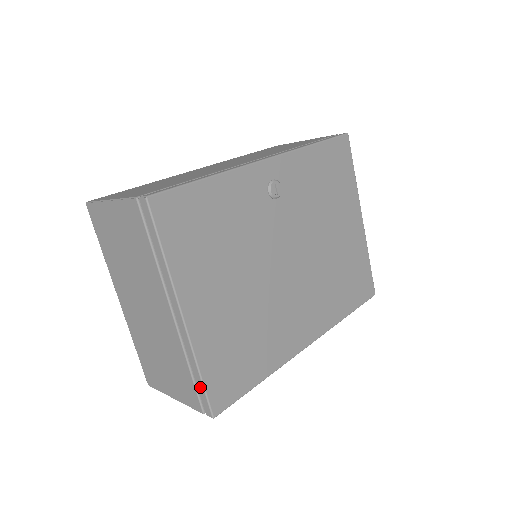
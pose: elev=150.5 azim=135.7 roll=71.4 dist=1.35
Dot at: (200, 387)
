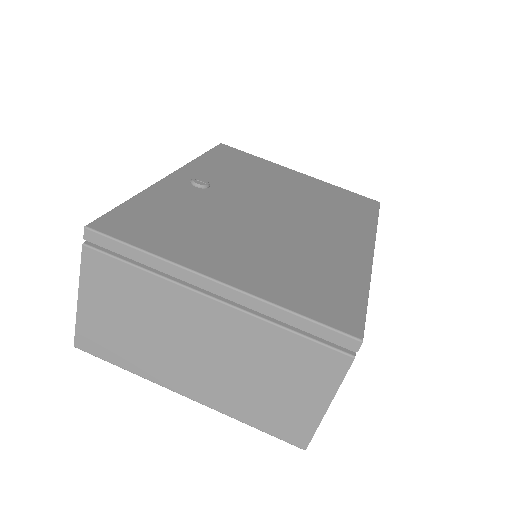
Dot at: (313, 329)
